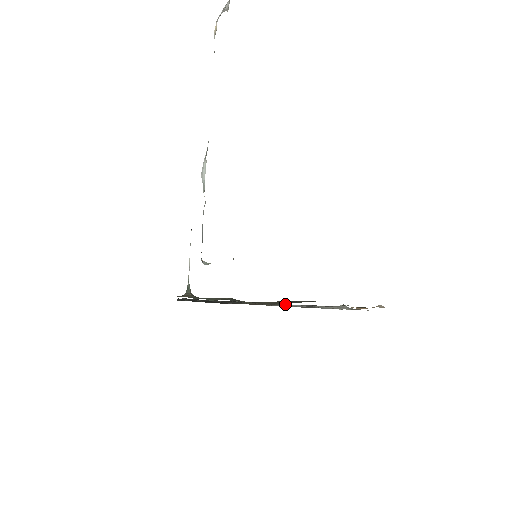
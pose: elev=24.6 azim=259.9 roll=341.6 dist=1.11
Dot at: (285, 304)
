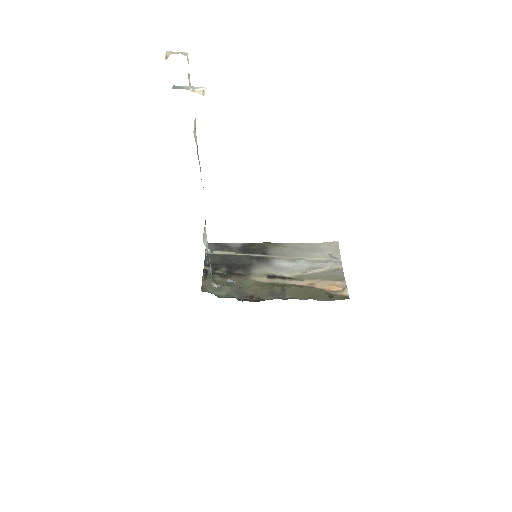
Dot at: (287, 248)
